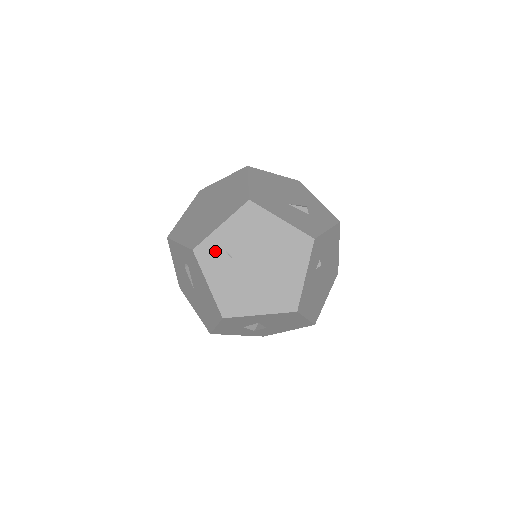
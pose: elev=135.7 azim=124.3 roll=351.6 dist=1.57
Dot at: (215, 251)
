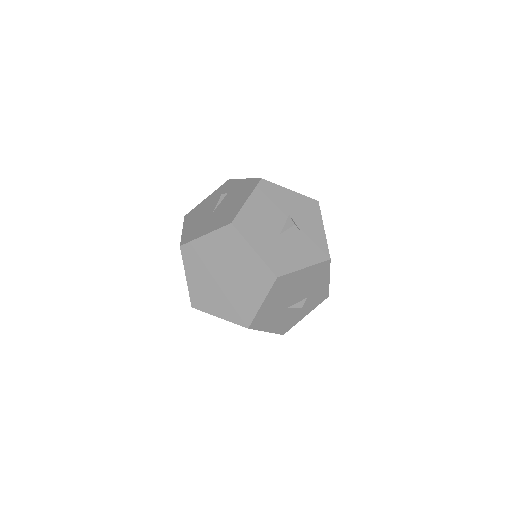
Dot at: occluded
